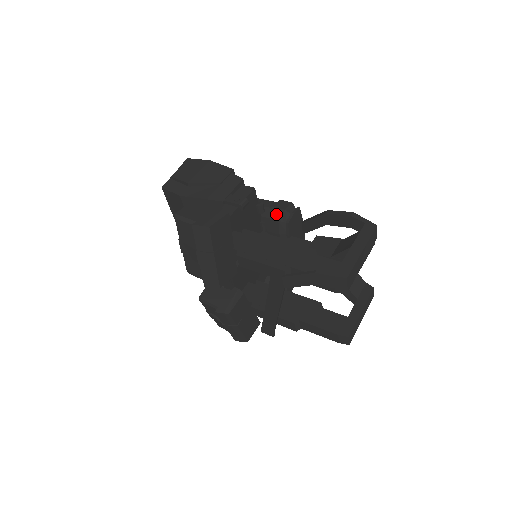
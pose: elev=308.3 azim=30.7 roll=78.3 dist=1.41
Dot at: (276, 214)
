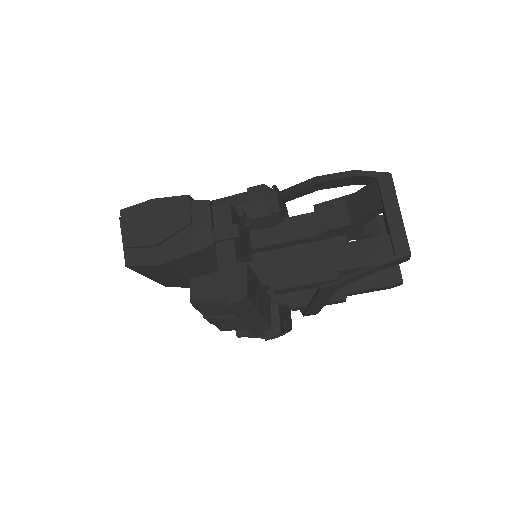
Dot at: (260, 209)
